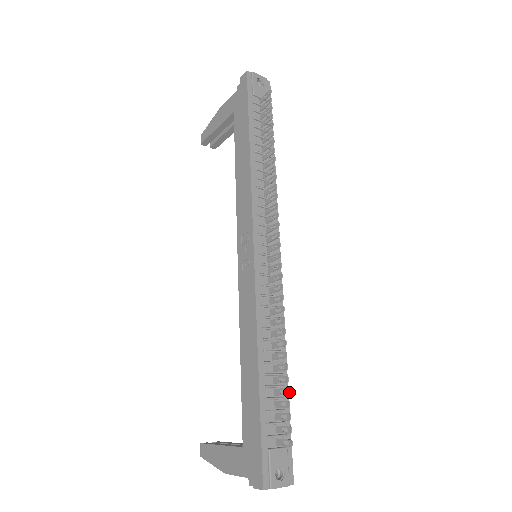
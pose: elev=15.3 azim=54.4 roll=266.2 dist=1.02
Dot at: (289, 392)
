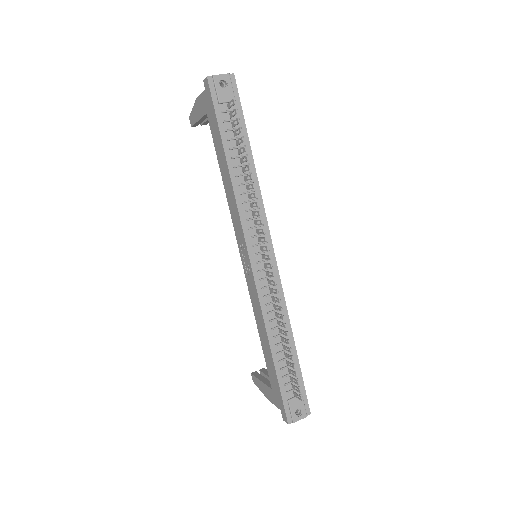
Dot at: occluded
